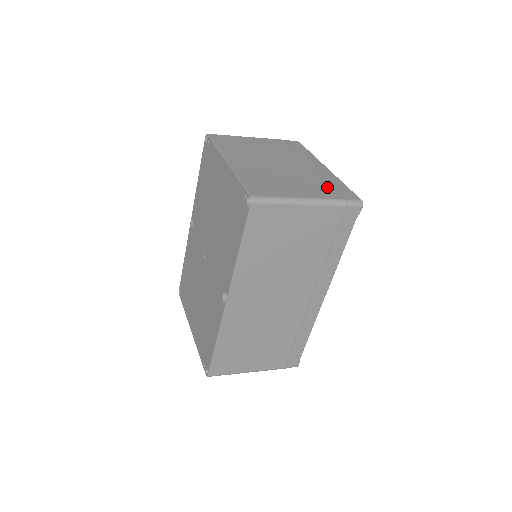
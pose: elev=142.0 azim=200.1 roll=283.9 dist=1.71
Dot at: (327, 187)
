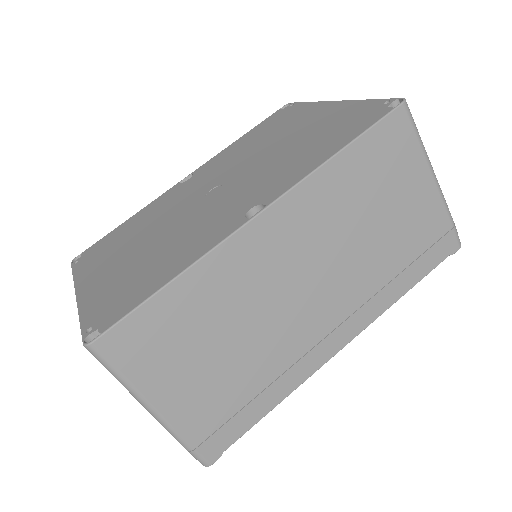
Dot at: occluded
